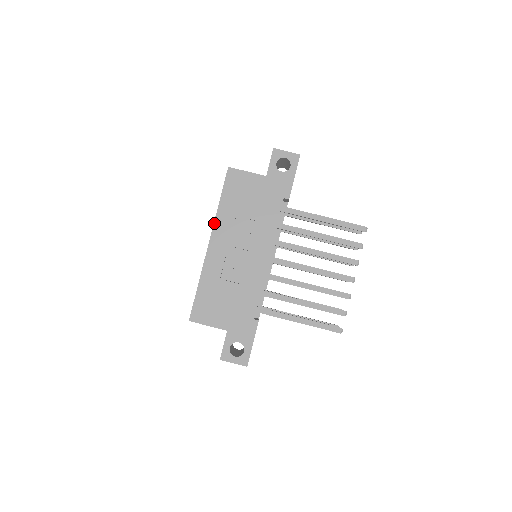
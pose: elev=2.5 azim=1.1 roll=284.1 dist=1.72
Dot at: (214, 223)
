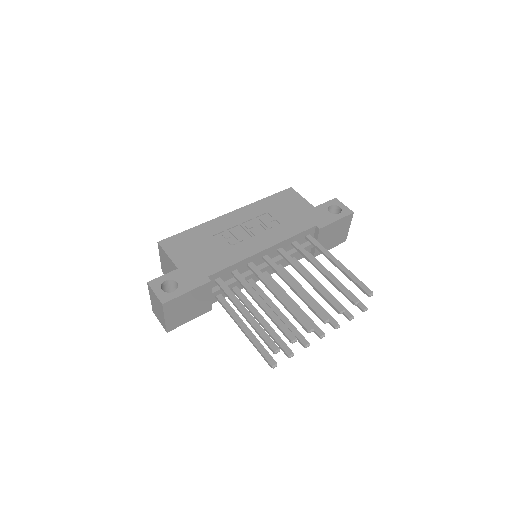
Dot at: (247, 205)
